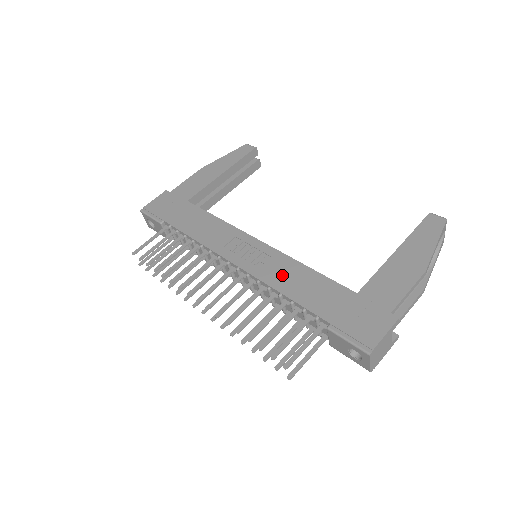
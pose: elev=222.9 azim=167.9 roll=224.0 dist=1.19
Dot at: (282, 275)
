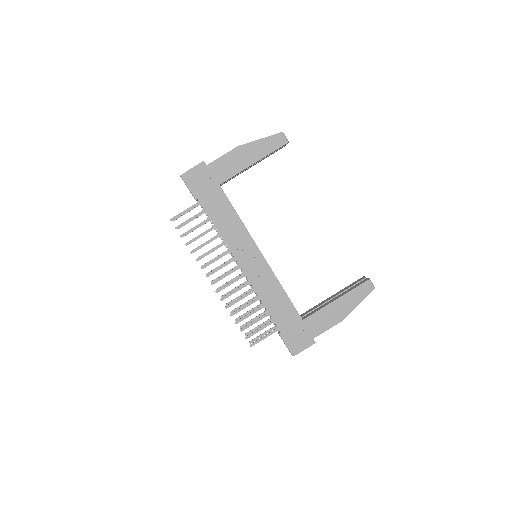
Dot at: (267, 290)
